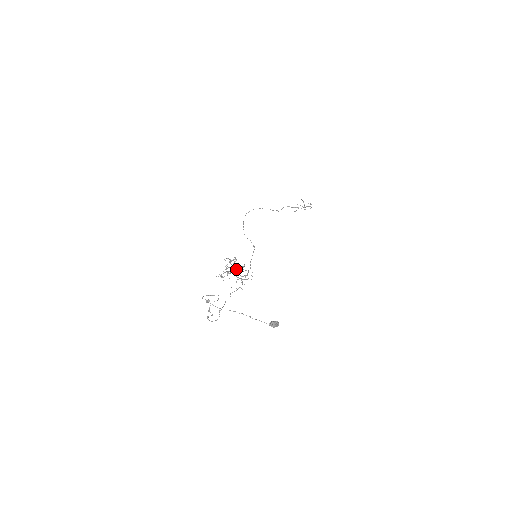
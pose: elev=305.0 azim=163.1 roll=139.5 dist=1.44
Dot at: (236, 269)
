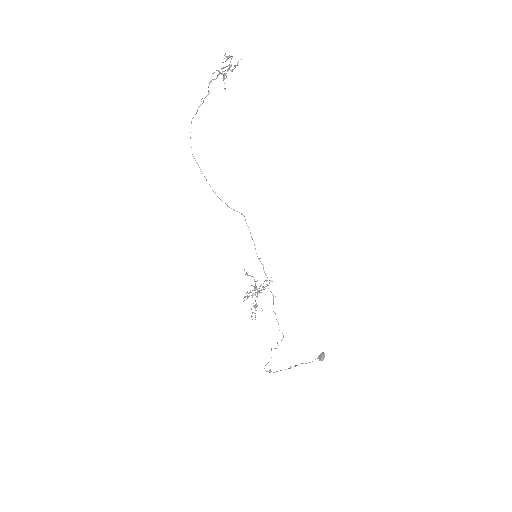
Dot at: (257, 293)
